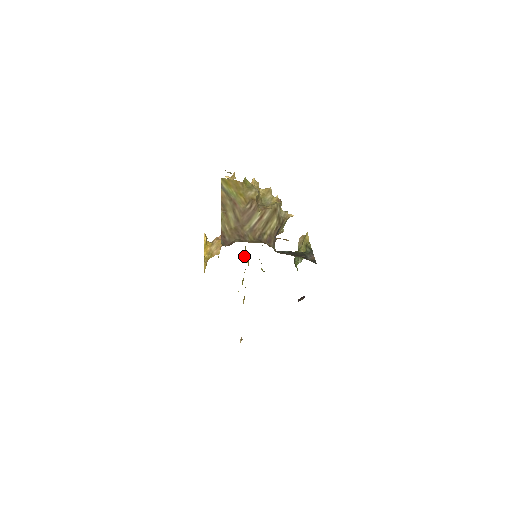
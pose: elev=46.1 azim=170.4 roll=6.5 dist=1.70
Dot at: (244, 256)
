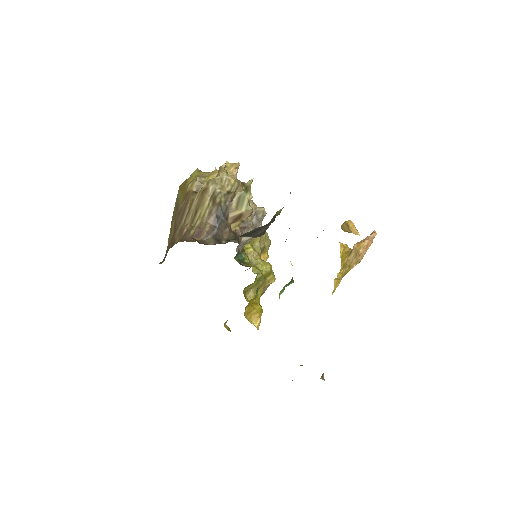
Dot at: (253, 261)
